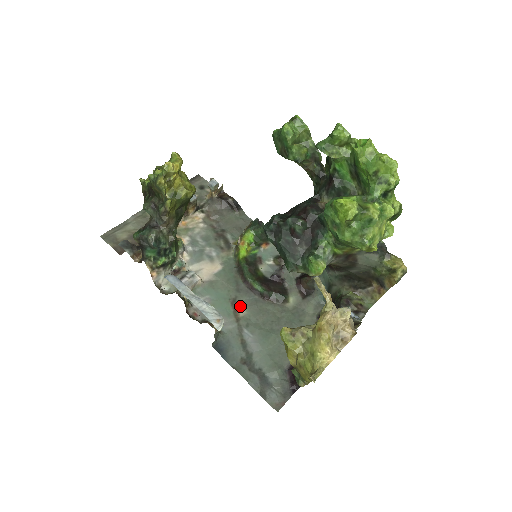
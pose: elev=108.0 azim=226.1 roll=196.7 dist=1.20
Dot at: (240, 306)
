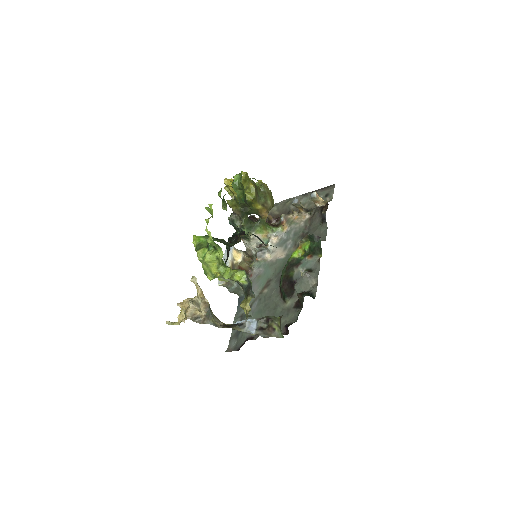
Dot at: (268, 286)
